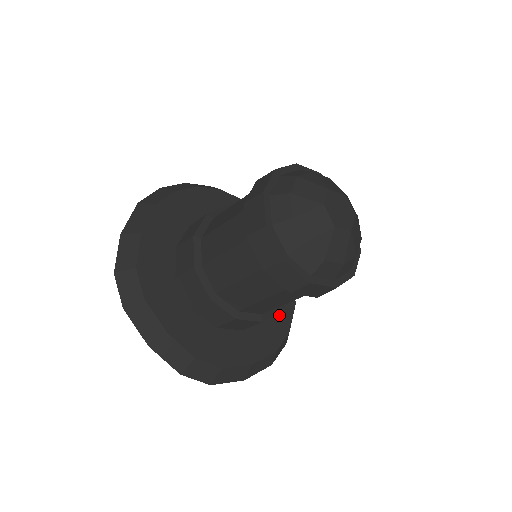
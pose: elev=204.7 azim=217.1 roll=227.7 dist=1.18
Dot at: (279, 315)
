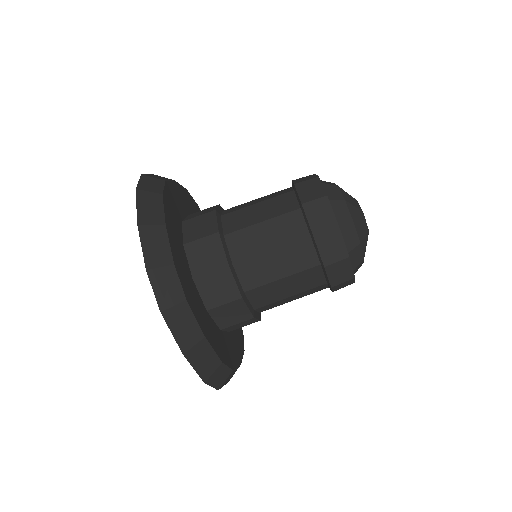
Dot at: (230, 349)
